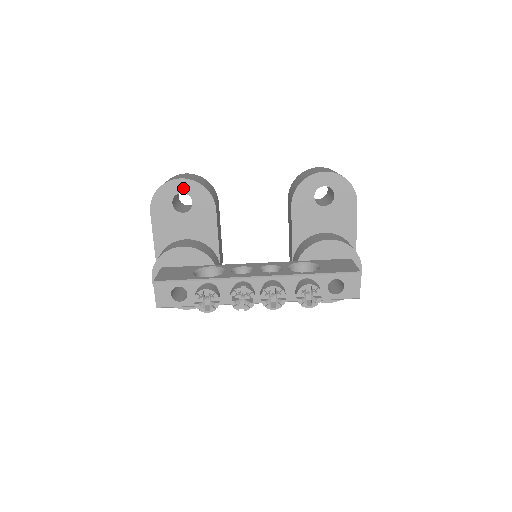
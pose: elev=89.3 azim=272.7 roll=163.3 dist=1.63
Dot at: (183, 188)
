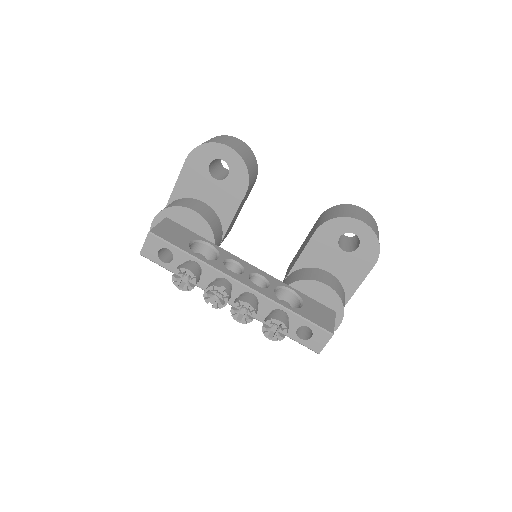
Dot at: (227, 157)
